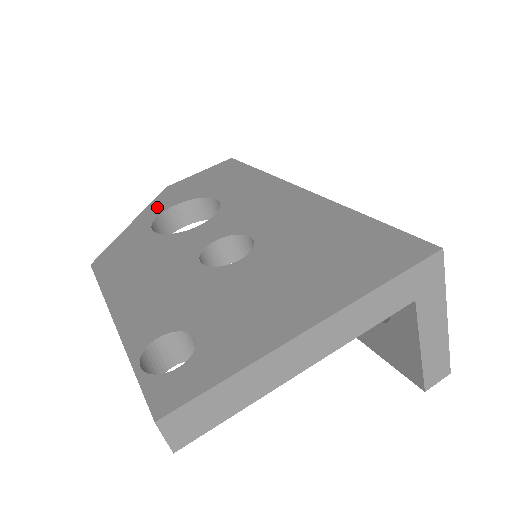
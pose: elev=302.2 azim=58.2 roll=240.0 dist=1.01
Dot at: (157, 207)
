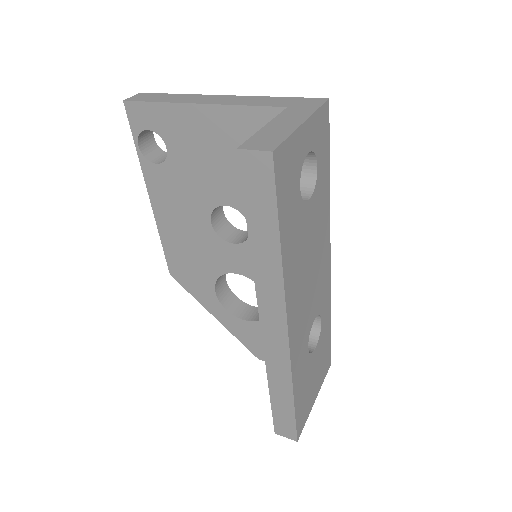
Dot at: occluded
